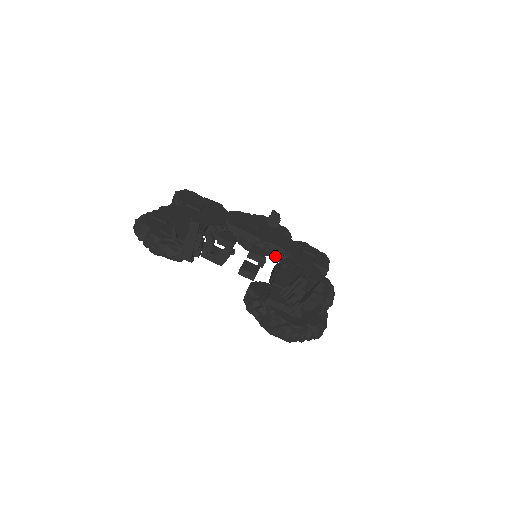
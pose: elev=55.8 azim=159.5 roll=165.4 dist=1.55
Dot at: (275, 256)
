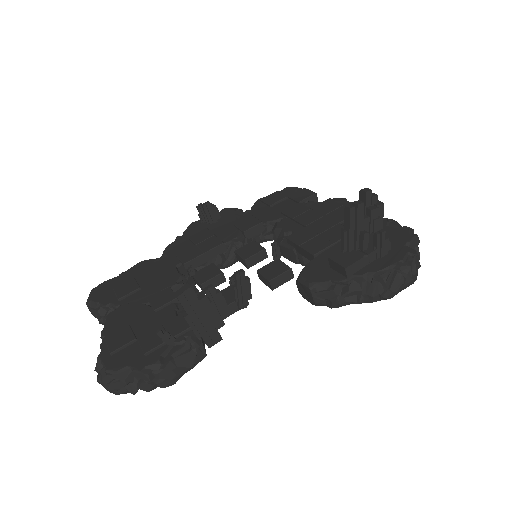
Dot at: (259, 239)
